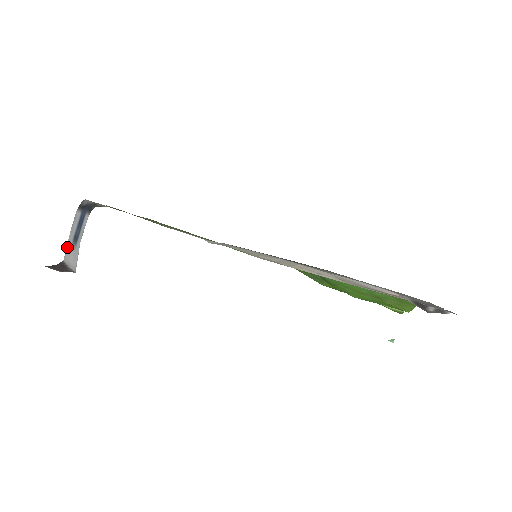
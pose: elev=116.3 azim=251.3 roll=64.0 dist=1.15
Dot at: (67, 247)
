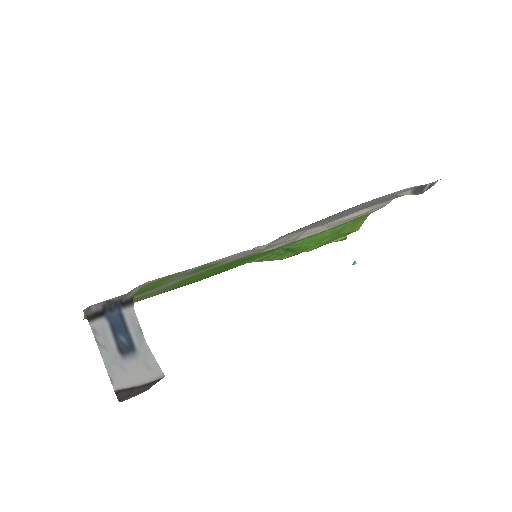
Dot at: (110, 371)
